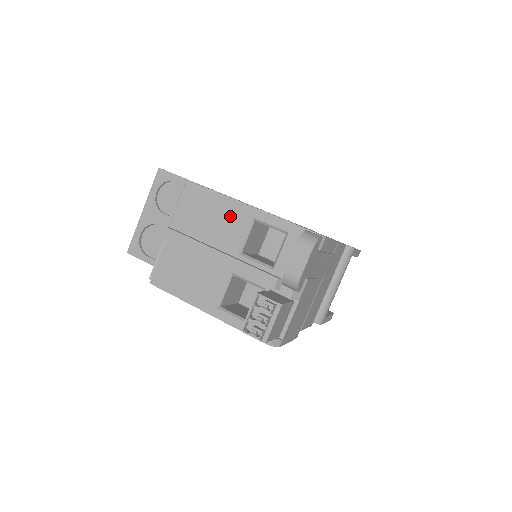
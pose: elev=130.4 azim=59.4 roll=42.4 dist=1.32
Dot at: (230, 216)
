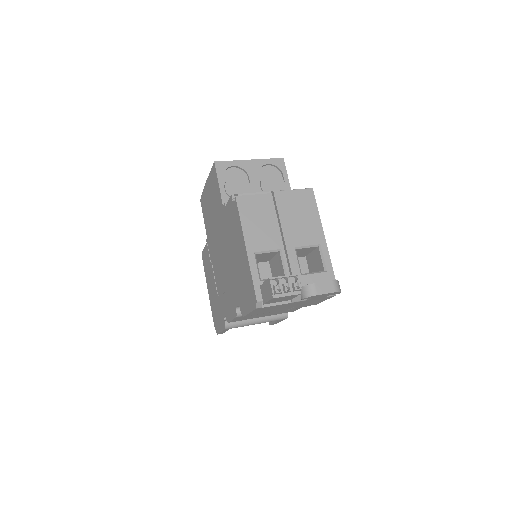
Dot at: (312, 229)
